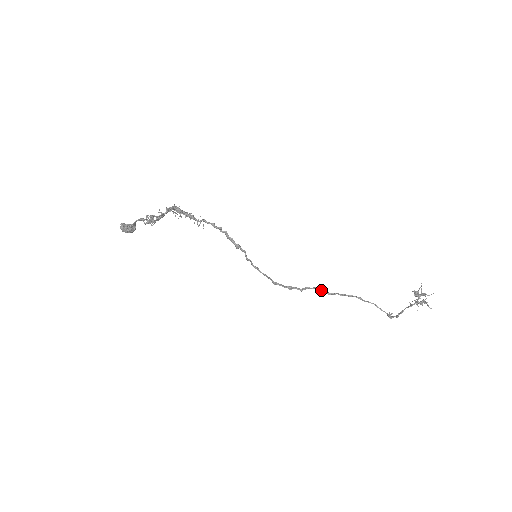
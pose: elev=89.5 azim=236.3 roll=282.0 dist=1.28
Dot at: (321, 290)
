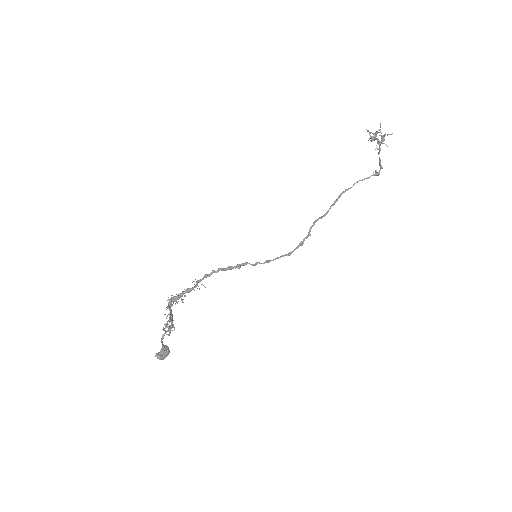
Dot at: occluded
